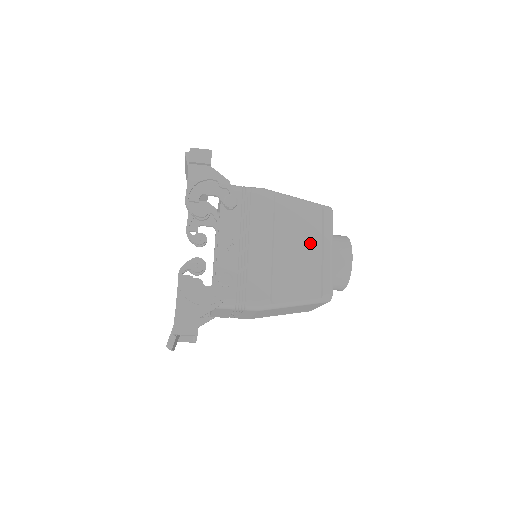
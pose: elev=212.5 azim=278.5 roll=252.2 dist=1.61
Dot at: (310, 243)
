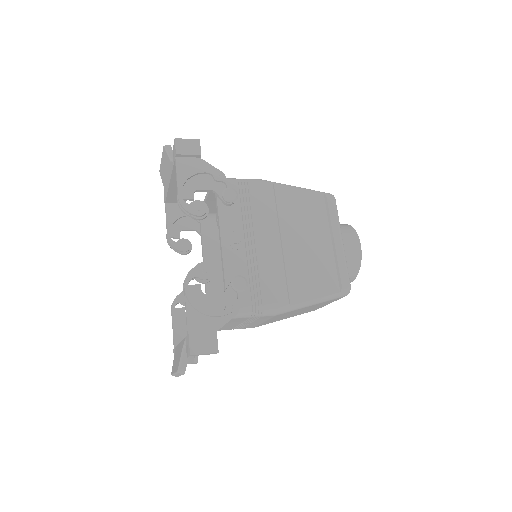
Dot at: (319, 234)
